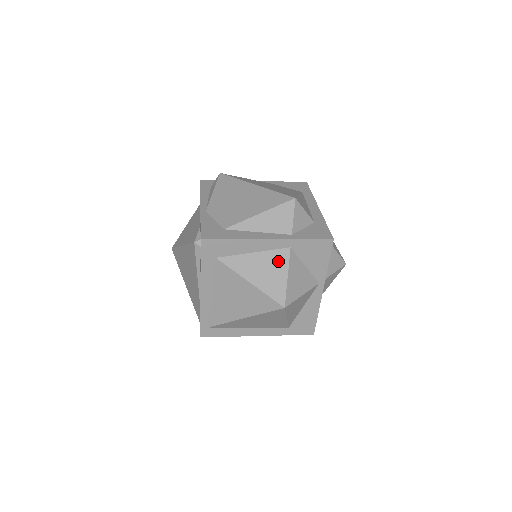
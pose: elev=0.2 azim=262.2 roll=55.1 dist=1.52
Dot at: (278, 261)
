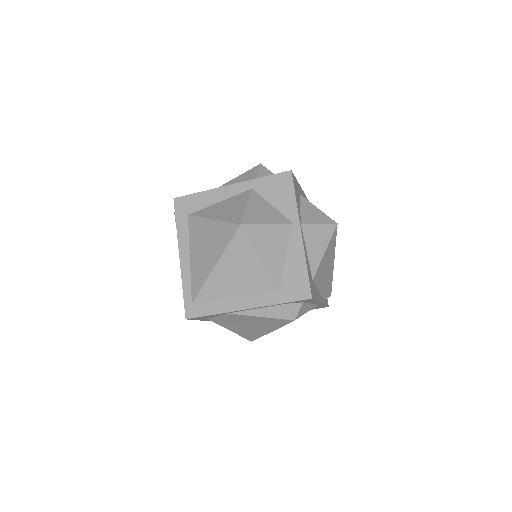
Dot at: (240, 199)
